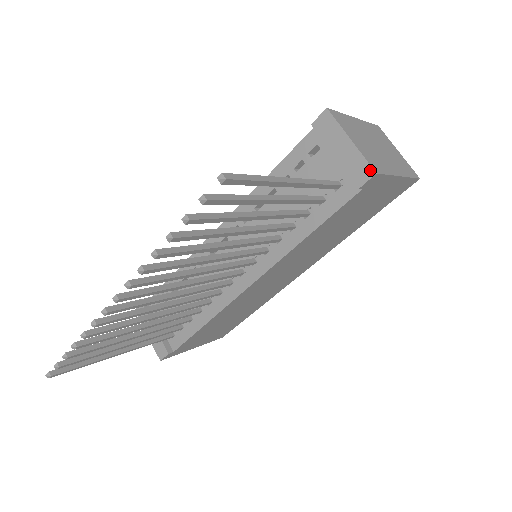
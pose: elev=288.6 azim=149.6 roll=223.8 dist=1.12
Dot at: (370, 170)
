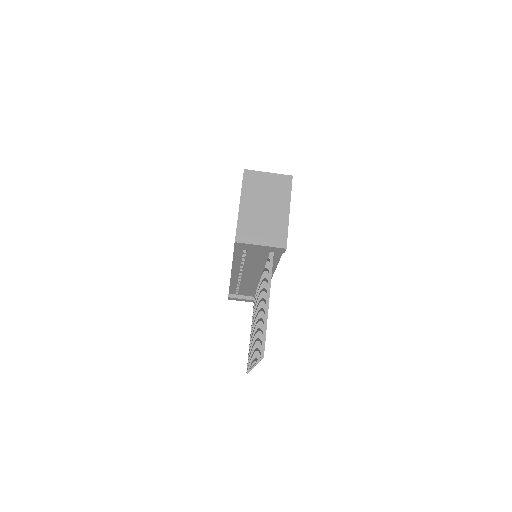
Dot at: (282, 249)
